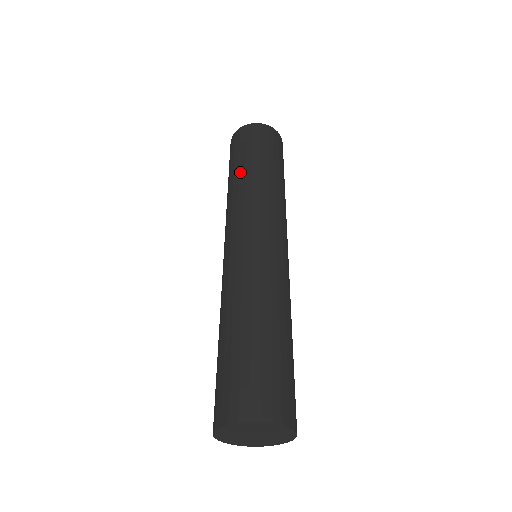
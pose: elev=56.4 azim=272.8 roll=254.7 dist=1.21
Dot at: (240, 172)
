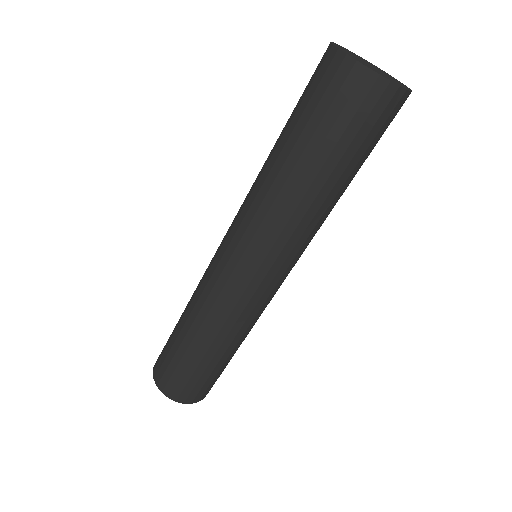
Dot at: occluded
